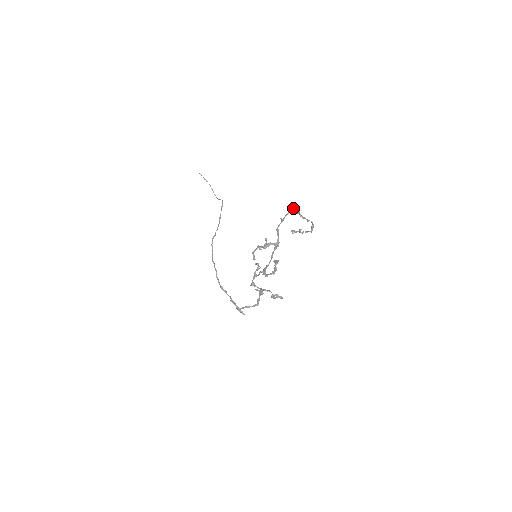
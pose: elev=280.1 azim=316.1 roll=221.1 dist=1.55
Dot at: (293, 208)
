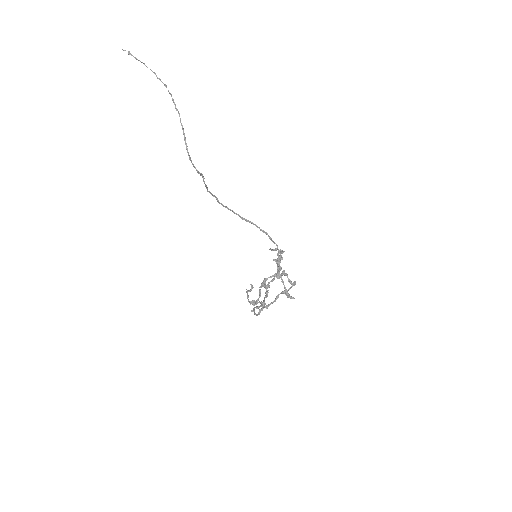
Dot at: (257, 314)
